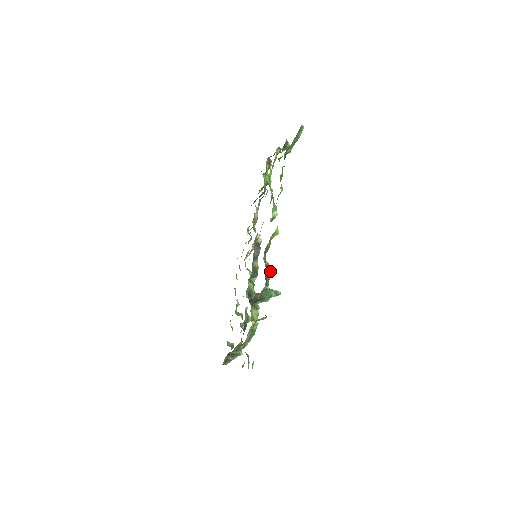
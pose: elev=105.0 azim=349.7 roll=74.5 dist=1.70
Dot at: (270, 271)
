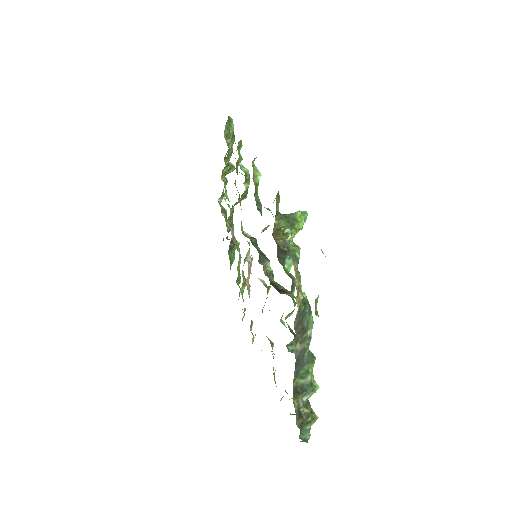
Dot at: occluded
